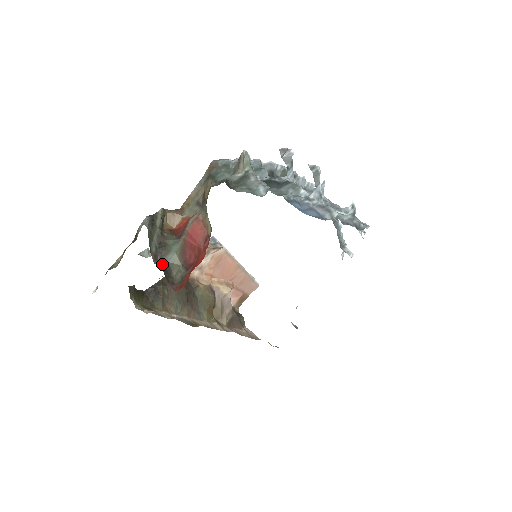
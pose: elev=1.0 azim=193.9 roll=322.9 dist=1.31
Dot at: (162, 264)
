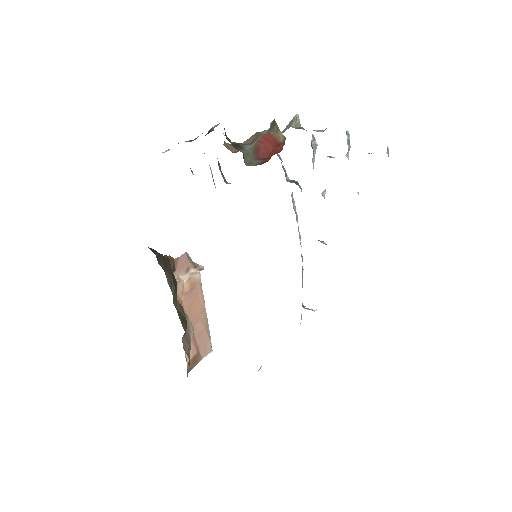
Dot at: (239, 150)
